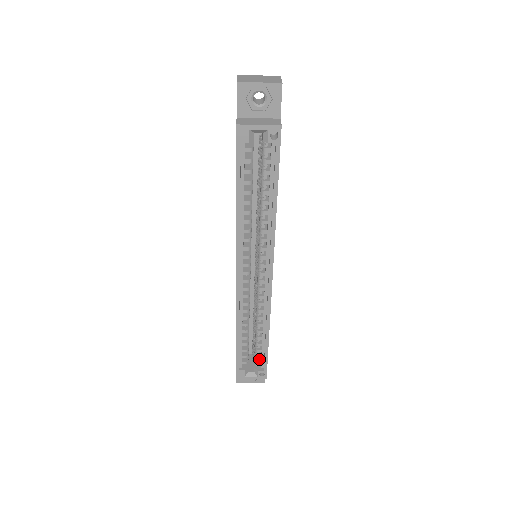
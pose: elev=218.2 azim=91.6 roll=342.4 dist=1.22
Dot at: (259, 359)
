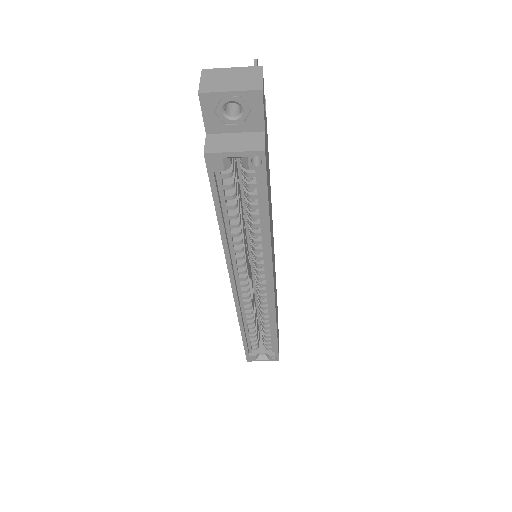
Dot at: occluded
